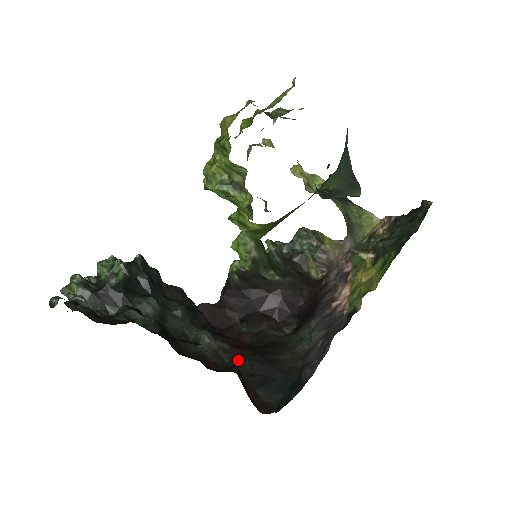
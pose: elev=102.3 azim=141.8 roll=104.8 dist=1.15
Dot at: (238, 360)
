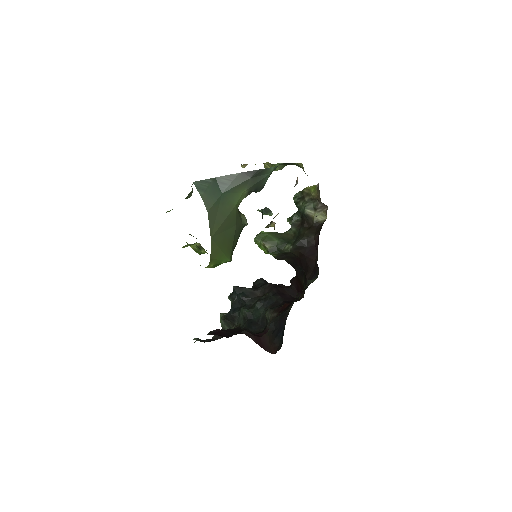
Dot at: occluded
